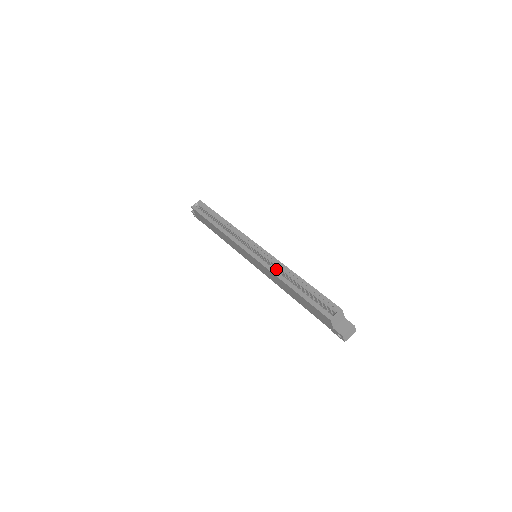
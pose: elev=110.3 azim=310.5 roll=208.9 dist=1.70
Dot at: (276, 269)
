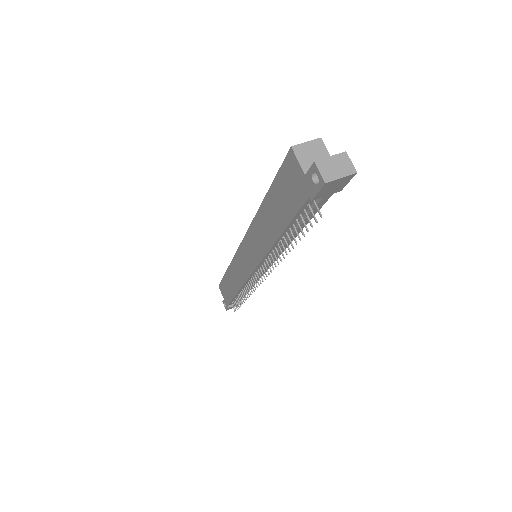
Dot at: occluded
